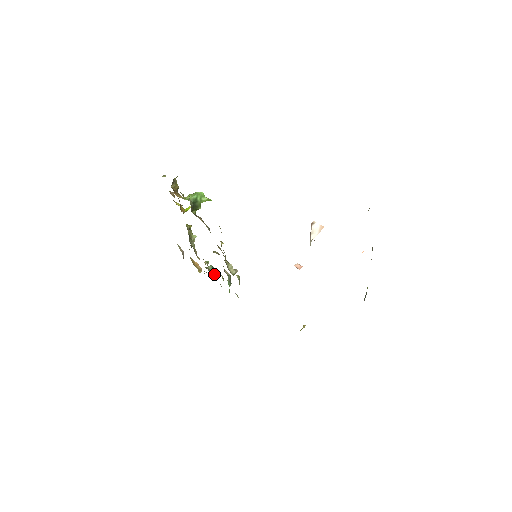
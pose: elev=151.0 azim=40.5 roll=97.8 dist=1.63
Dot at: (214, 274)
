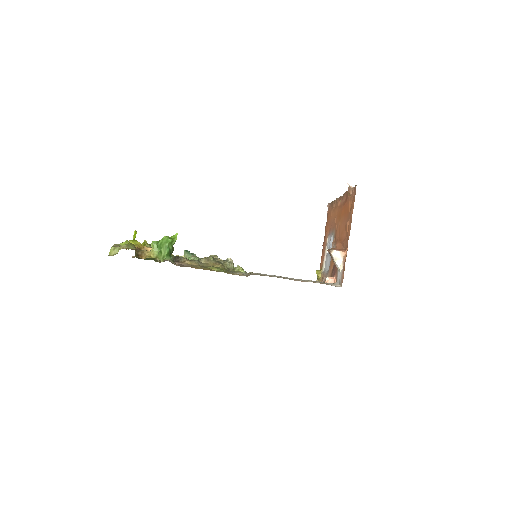
Dot at: occluded
